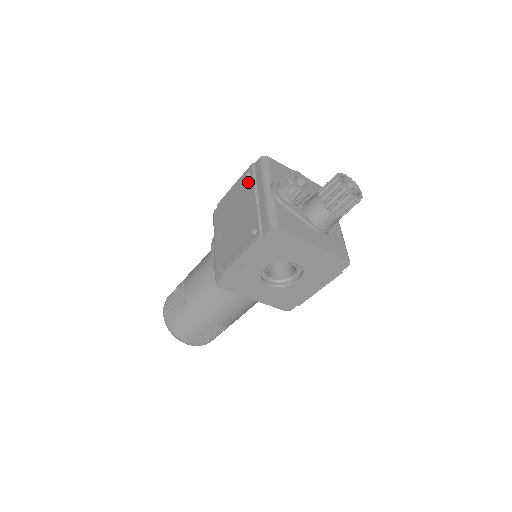
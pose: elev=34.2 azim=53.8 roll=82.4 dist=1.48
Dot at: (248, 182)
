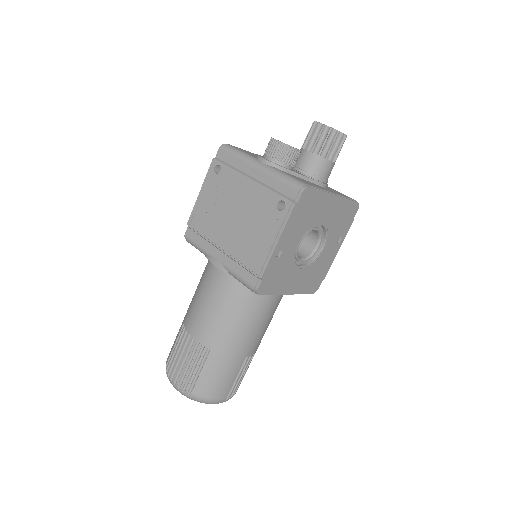
Dot at: (224, 175)
